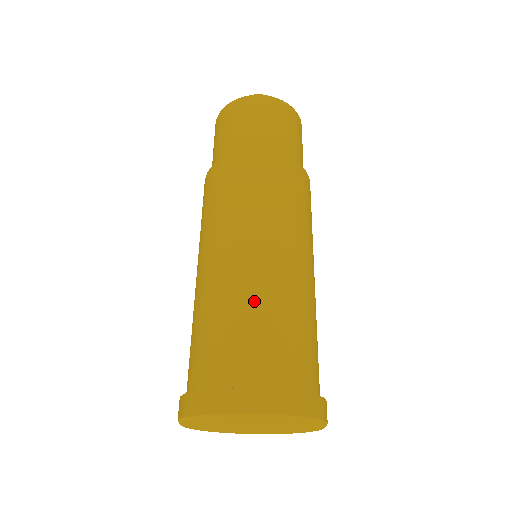
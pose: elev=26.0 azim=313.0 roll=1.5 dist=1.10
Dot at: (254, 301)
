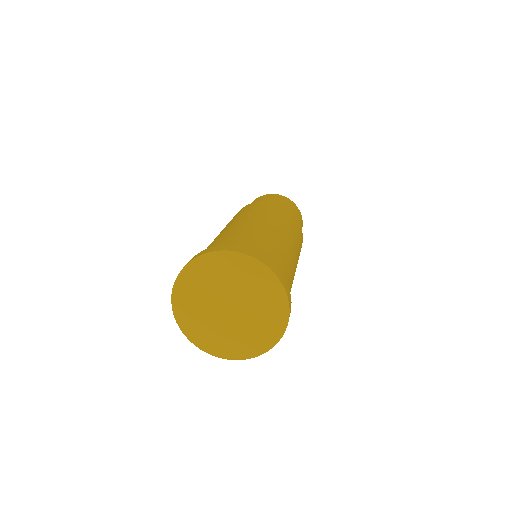
Dot at: (222, 235)
